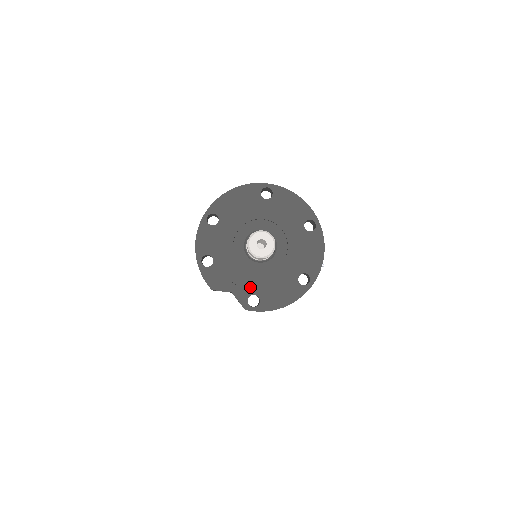
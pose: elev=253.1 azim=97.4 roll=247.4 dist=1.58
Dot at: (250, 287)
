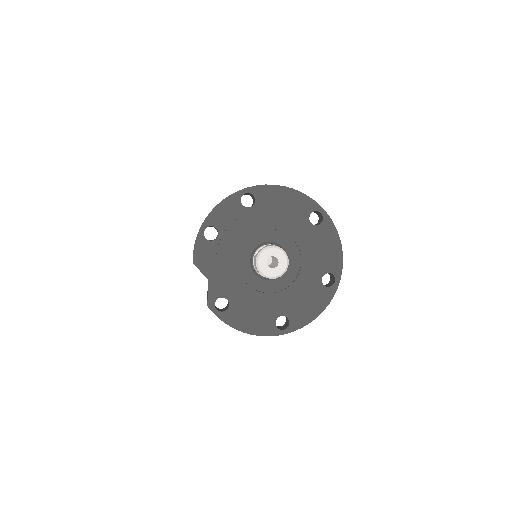
Dot at: (229, 290)
